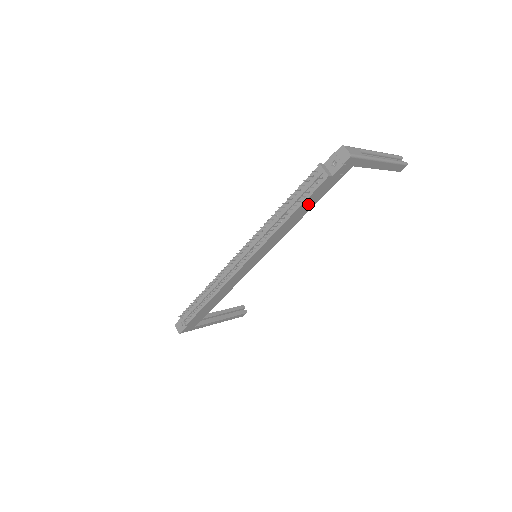
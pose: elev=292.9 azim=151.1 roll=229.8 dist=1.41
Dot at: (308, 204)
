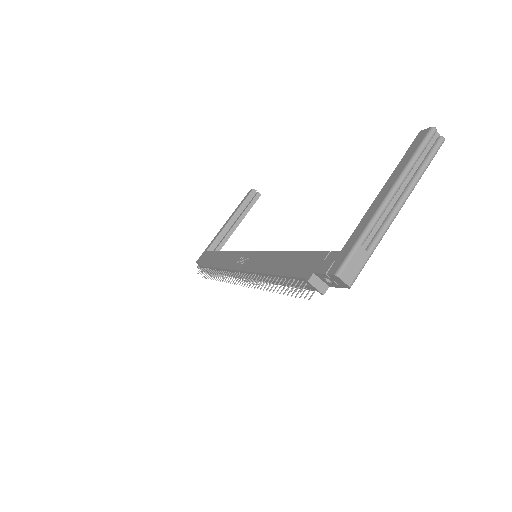
Dot at: occluded
